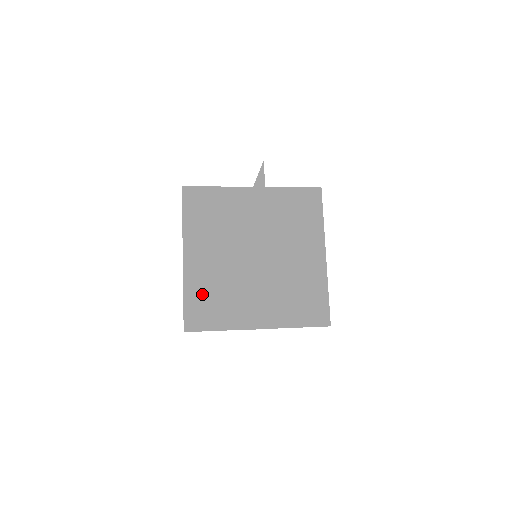
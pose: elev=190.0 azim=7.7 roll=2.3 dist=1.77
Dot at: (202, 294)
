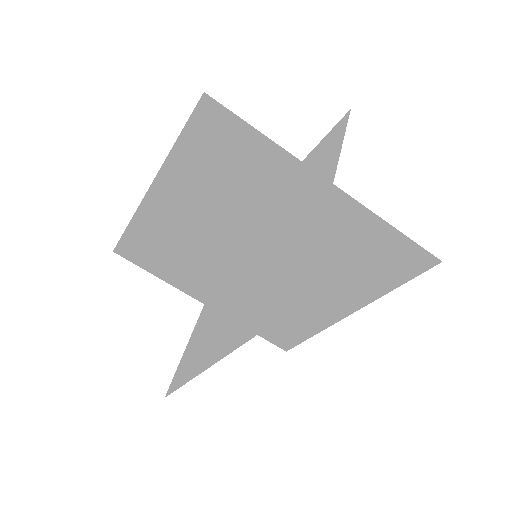
Dot at: (155, 239)
